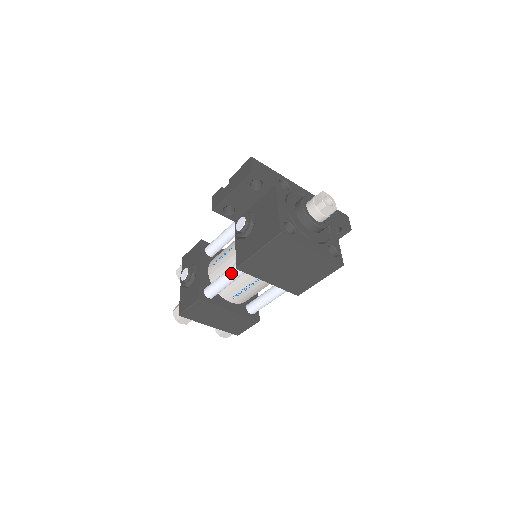
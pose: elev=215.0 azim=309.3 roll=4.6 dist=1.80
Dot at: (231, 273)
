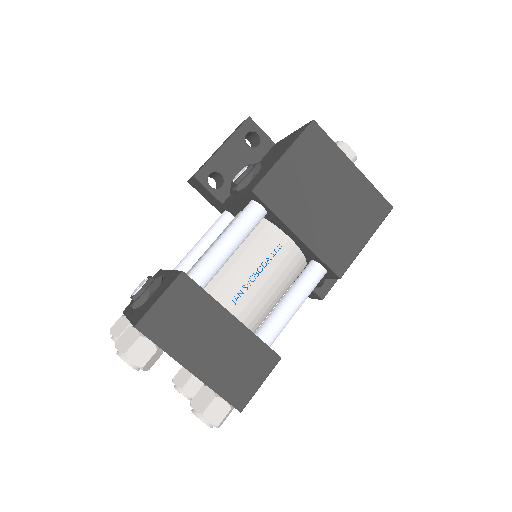
Dot at: (237, 221)
